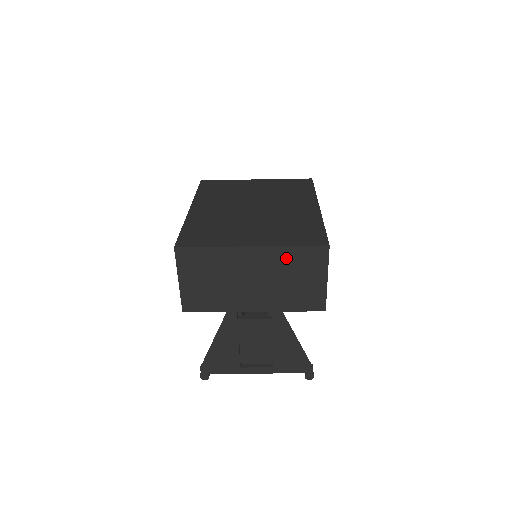
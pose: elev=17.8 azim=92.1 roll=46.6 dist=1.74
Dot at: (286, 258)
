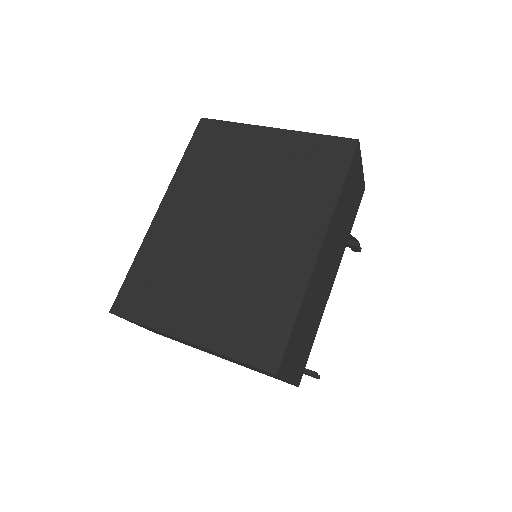
Dot at: occluded
